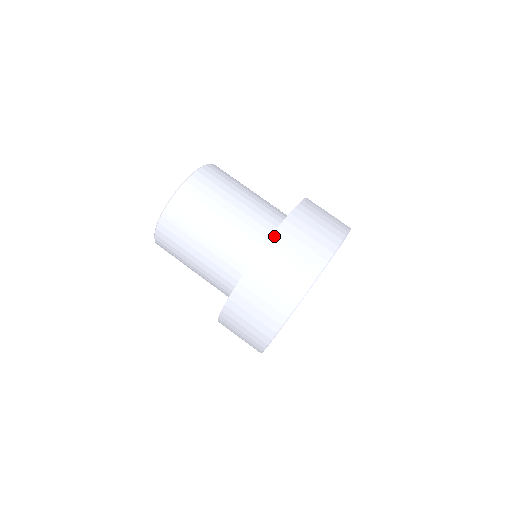
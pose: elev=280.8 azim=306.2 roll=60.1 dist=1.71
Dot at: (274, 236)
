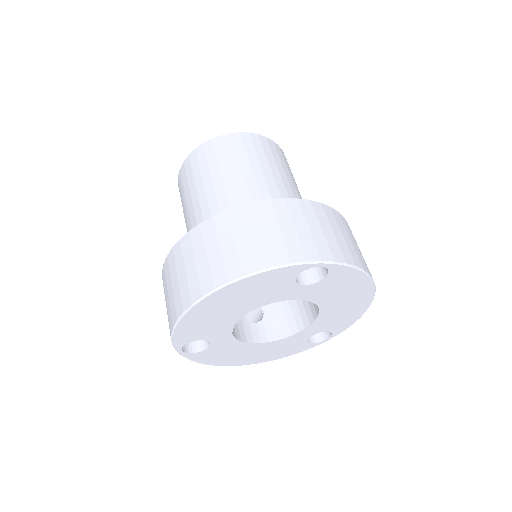
Dot at: (201, 225)
